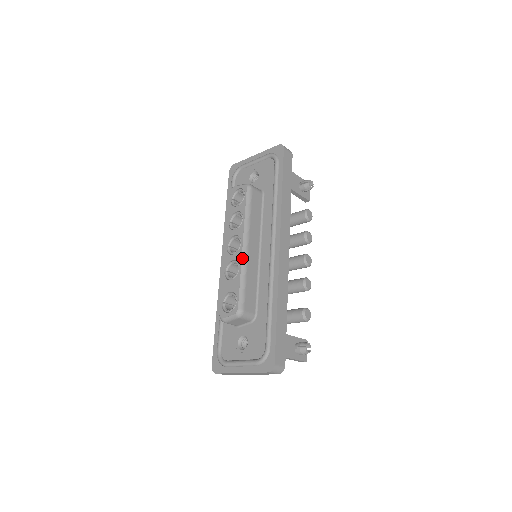
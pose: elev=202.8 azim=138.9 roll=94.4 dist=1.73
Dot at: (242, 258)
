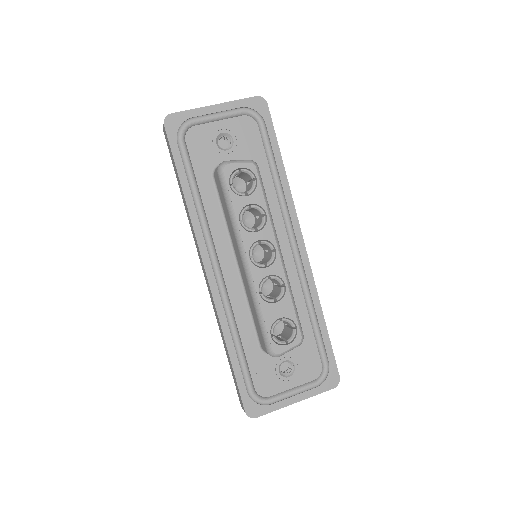
Dot at: (284, 271)
